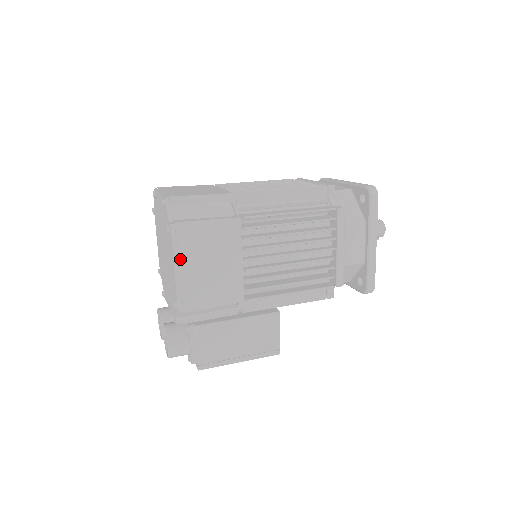
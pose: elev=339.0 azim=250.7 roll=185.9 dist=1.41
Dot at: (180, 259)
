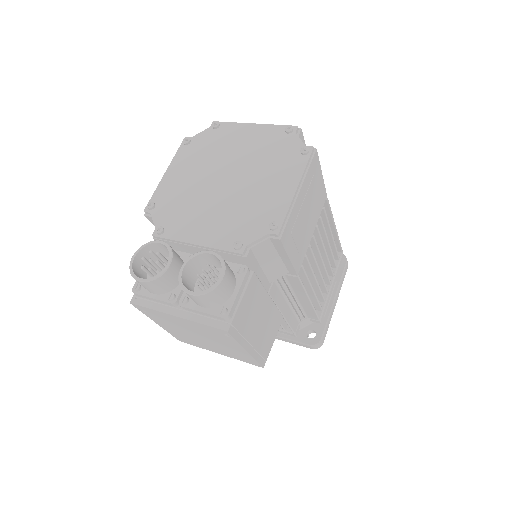
Dot at: (303, 184)
